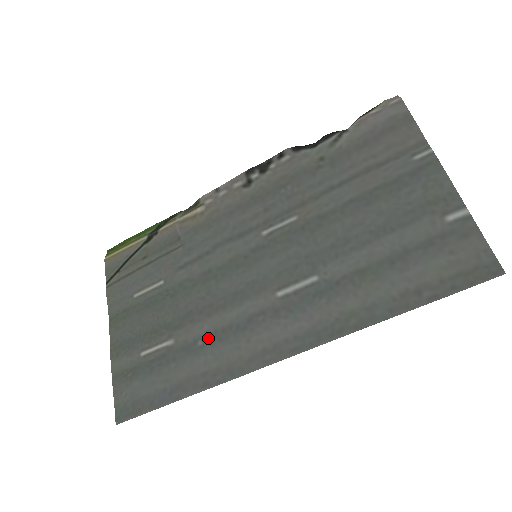
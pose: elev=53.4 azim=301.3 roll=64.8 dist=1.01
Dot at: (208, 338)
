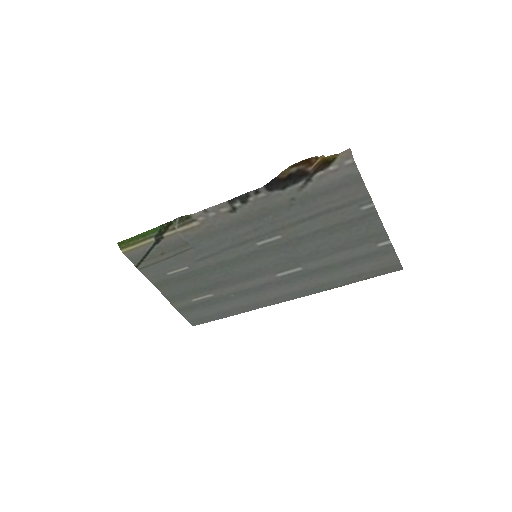
Dot at: (237, 294)
